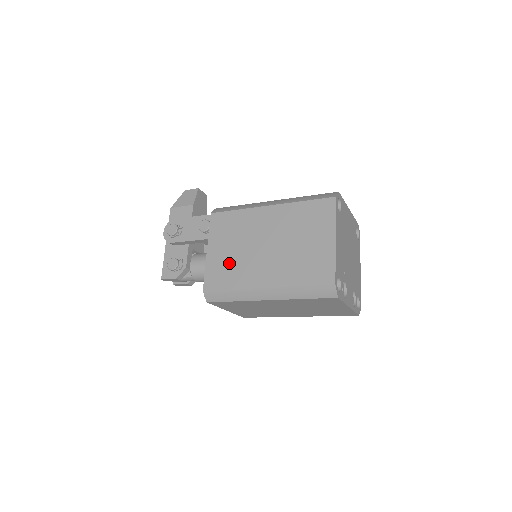
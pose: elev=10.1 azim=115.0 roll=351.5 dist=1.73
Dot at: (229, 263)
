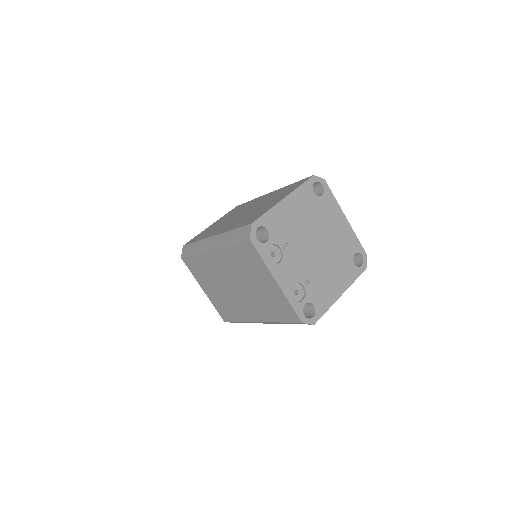
Dot at: (213, 228)
